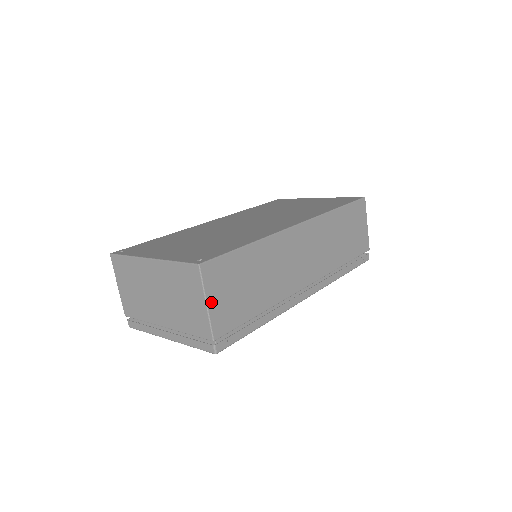
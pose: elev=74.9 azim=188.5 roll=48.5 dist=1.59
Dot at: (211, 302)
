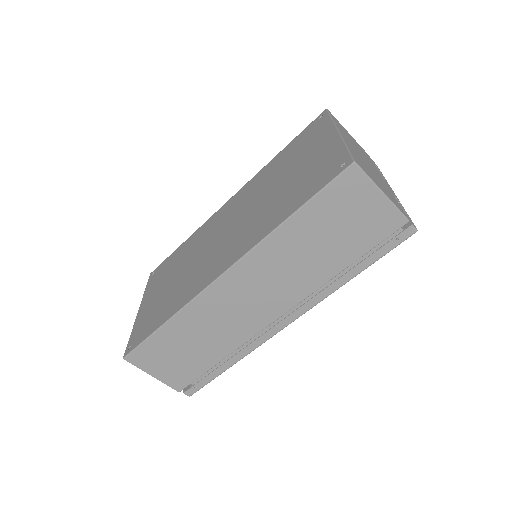
Dot at: (155, 374)
